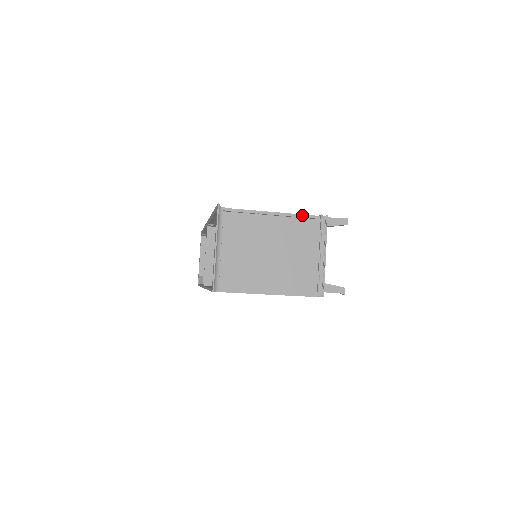
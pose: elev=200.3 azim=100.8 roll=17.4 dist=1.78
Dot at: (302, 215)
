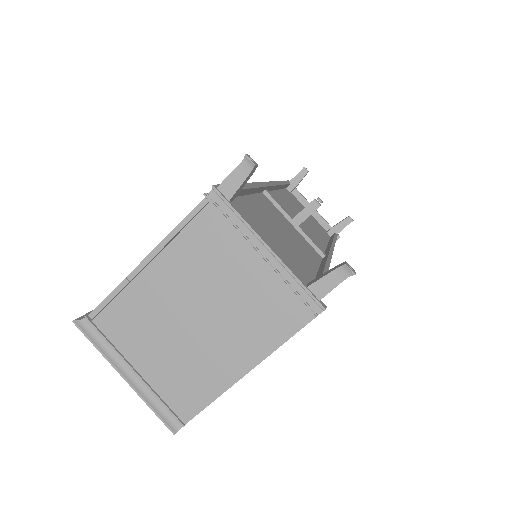
Dot at: (181, 223)
